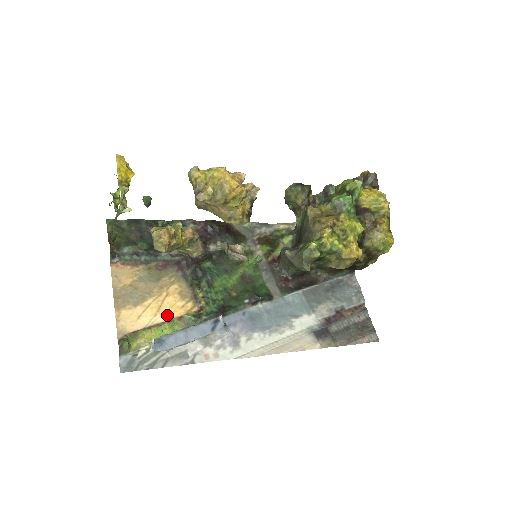
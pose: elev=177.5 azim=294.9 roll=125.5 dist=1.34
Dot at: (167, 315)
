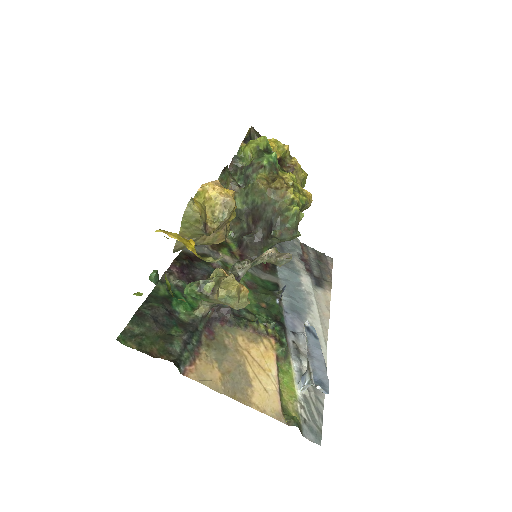
Dot at: (271, 366)
